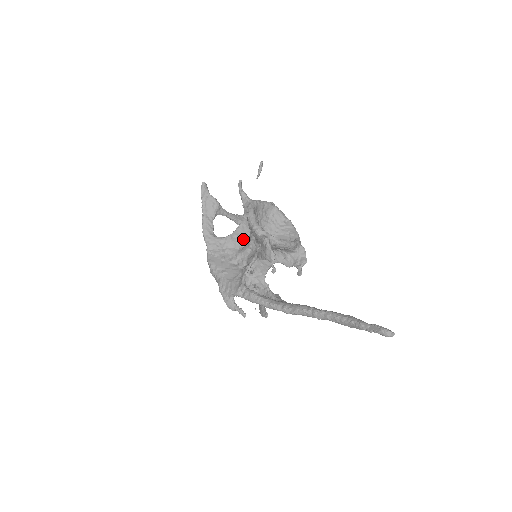
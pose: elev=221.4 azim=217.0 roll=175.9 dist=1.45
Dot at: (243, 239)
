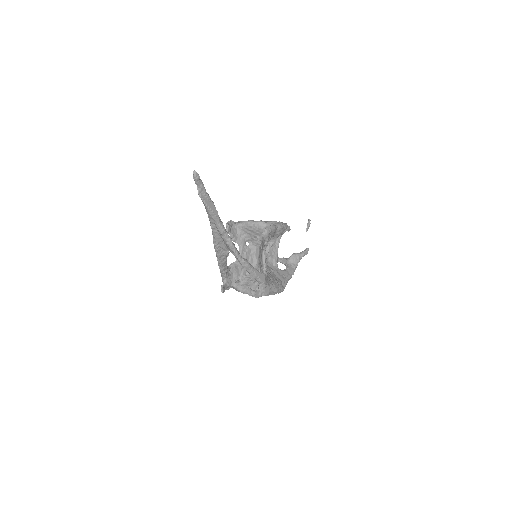
Dot at: occluded
